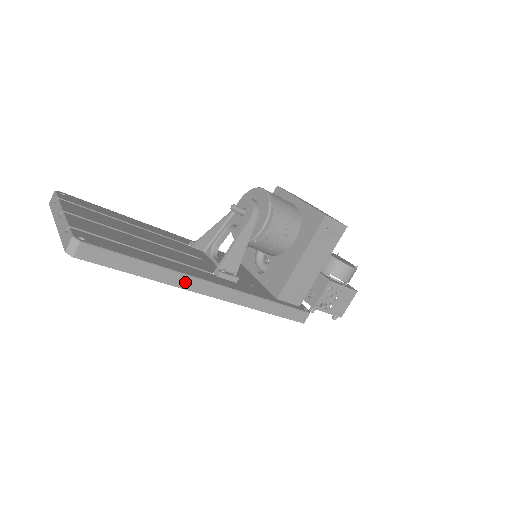
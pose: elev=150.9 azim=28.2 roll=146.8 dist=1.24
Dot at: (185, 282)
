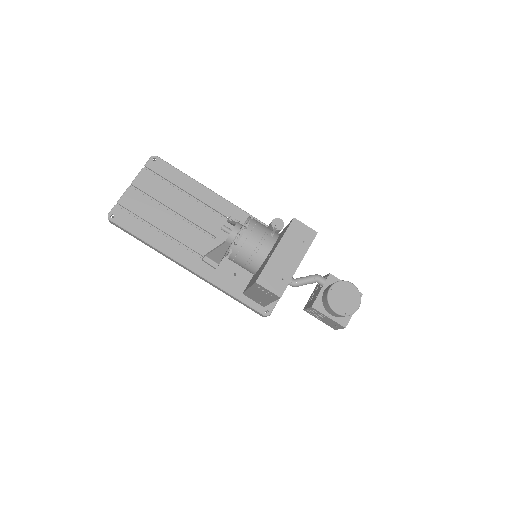
Dot at: (168, 257)
